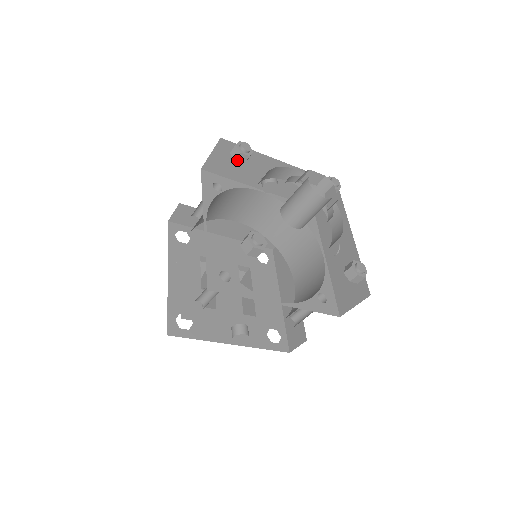
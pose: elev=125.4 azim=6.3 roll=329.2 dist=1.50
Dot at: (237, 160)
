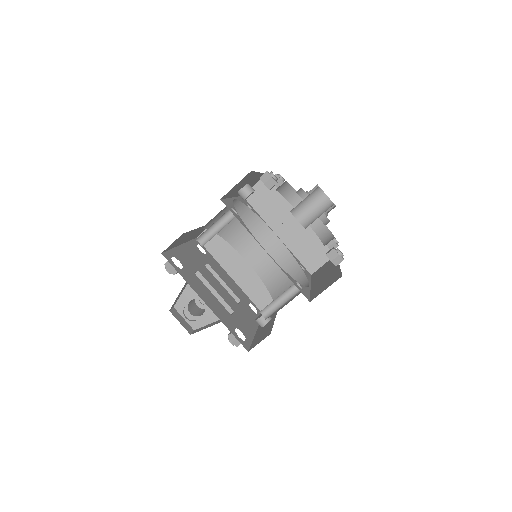
Dot at: occluded
